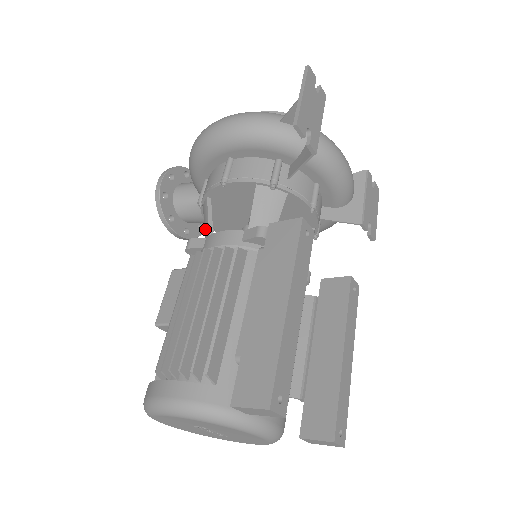
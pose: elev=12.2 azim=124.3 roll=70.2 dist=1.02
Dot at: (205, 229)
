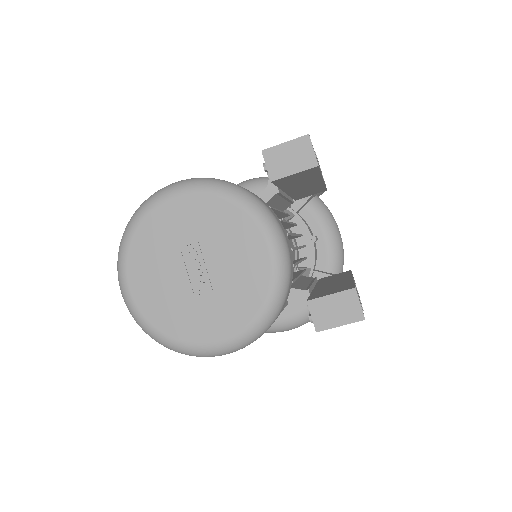
Dot at: occluded
